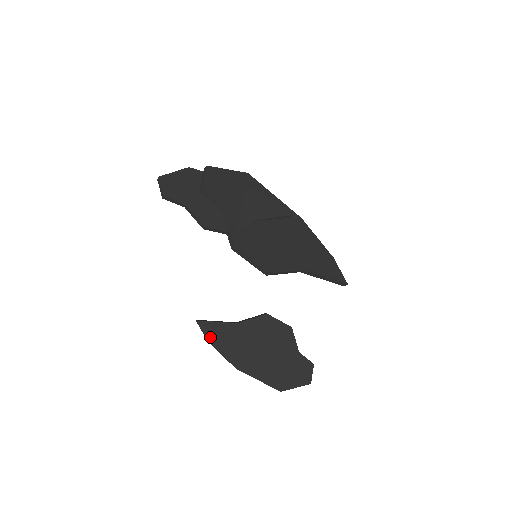
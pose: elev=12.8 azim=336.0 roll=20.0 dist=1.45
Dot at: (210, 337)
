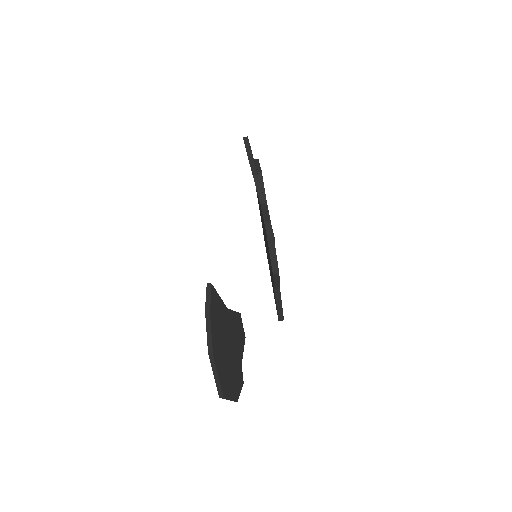
Dot at: (212, 308)
